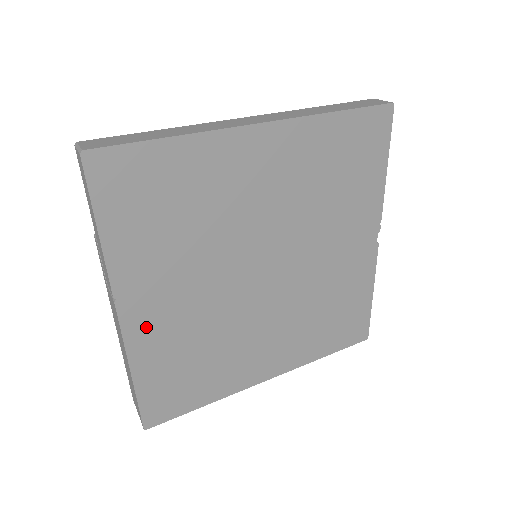
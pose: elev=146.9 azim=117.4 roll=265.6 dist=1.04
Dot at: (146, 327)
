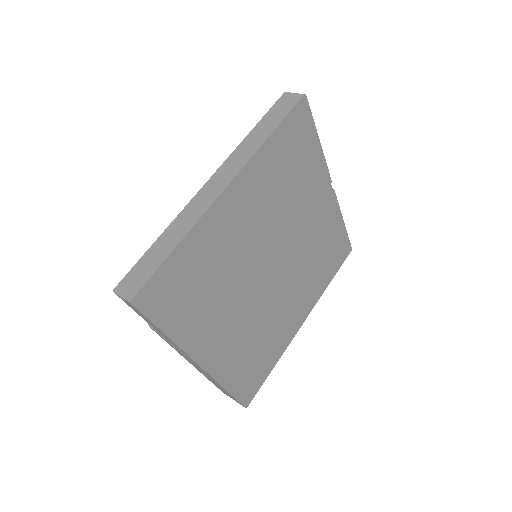
Dot at: (219, 358)
